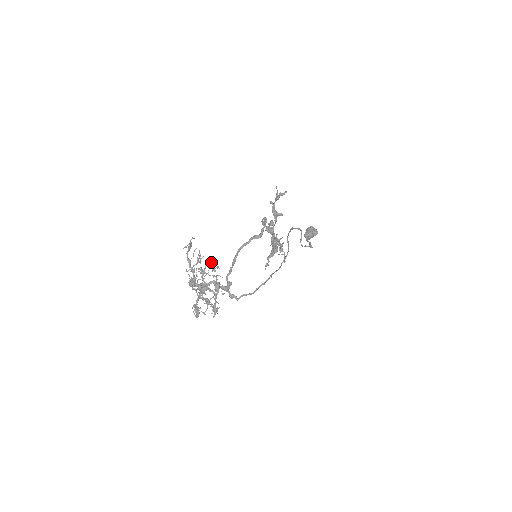
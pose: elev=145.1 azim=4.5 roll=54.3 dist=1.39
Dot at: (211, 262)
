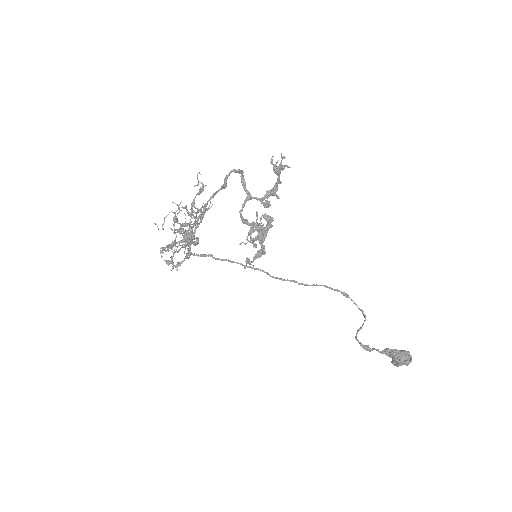
Dot at: (199, 209)
